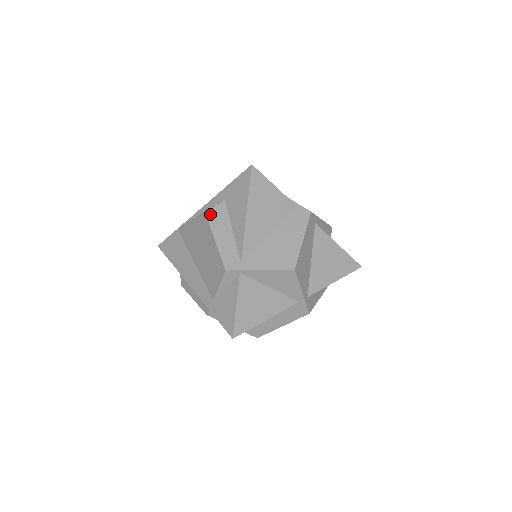
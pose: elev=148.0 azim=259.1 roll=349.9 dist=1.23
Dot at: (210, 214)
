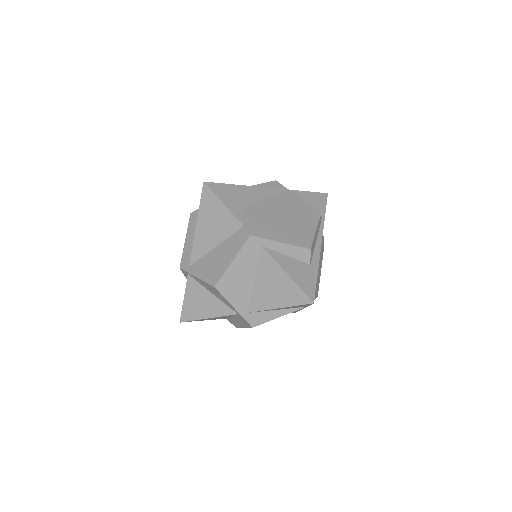
Dot at: (192, 216)
